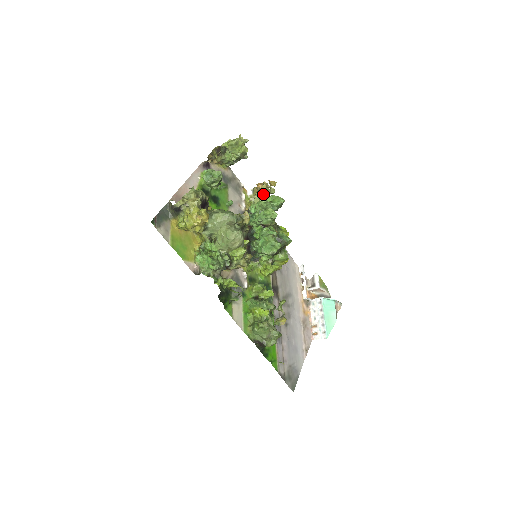
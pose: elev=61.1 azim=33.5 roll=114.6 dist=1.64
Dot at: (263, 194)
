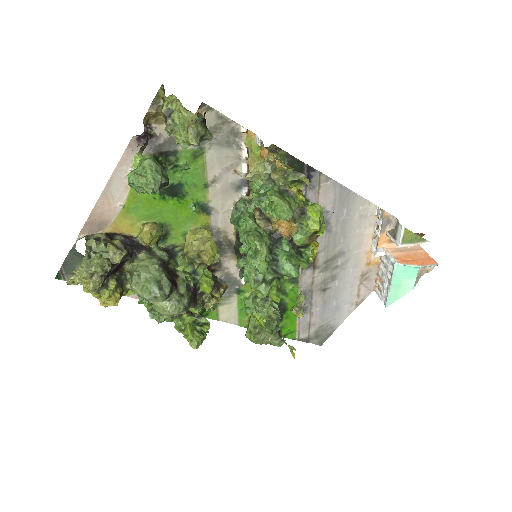
Dot at: (274, 163)
